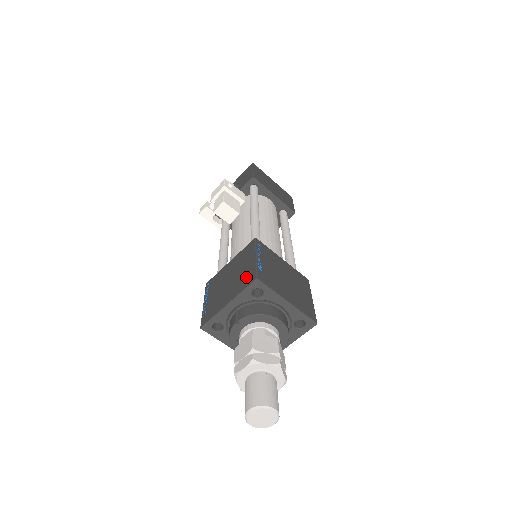
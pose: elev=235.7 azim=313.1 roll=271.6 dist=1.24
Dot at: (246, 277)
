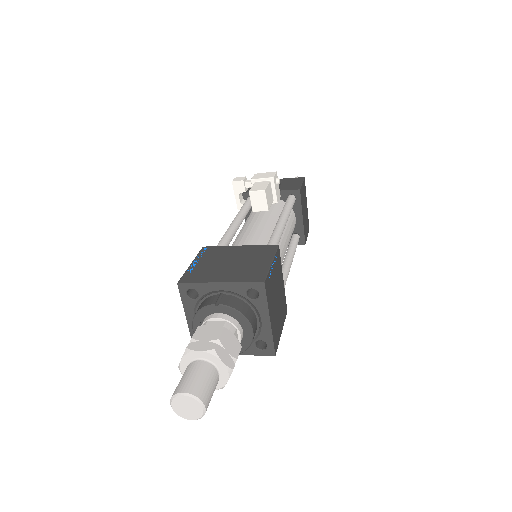
Dot at: (253, 273)
